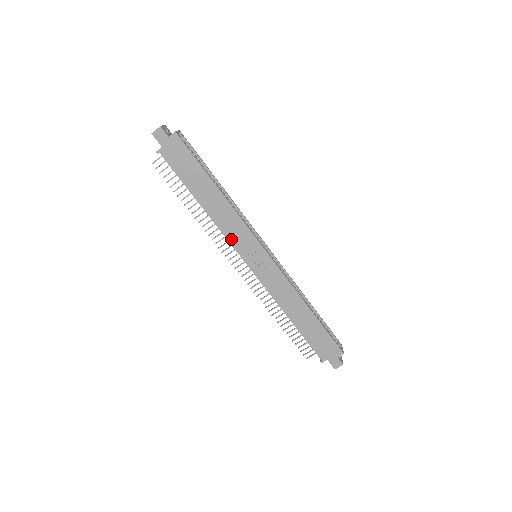
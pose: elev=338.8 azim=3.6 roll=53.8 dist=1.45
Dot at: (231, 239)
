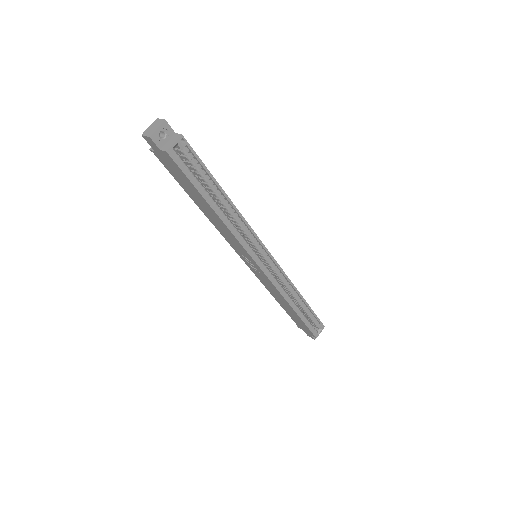
Dot at: (229, 241)
